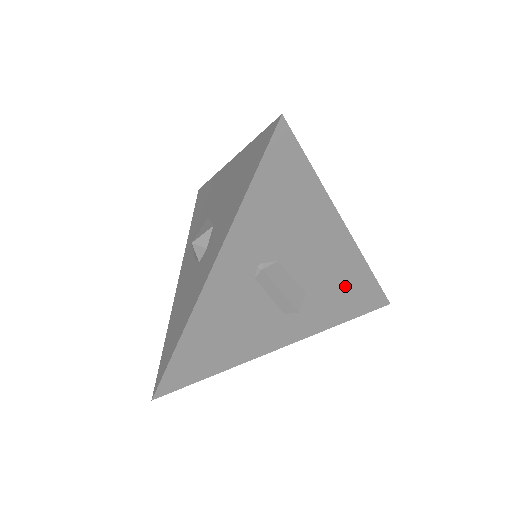
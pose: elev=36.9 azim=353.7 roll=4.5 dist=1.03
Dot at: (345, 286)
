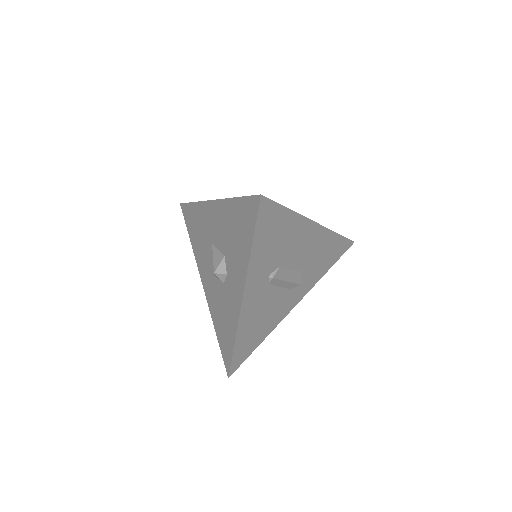
Dot at: (324, 252)
